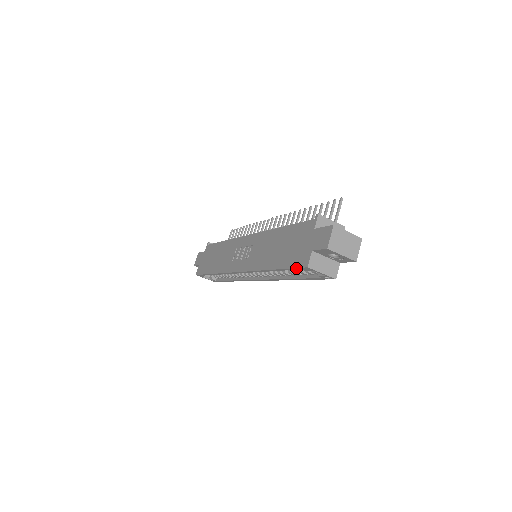
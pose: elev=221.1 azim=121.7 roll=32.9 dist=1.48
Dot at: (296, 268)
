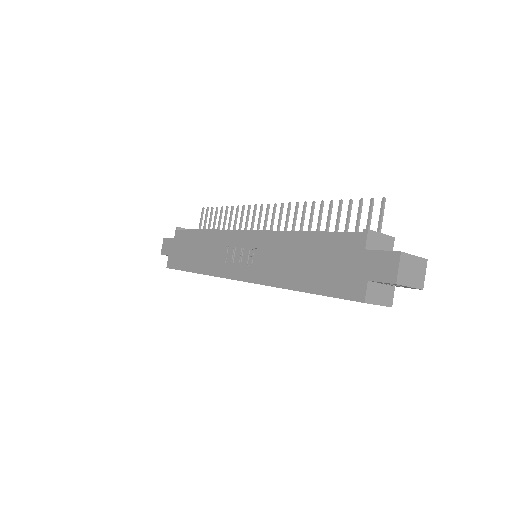
Dot at: occluded
